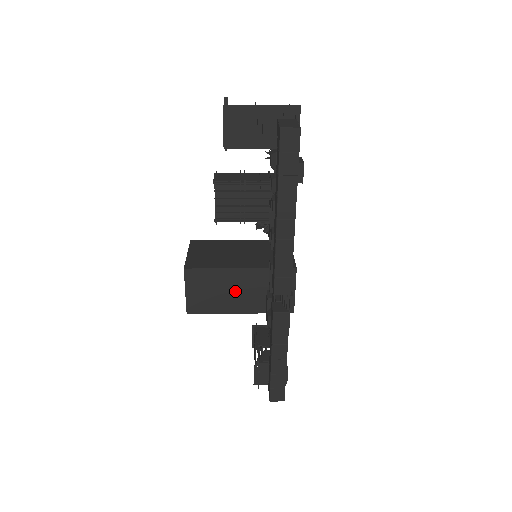
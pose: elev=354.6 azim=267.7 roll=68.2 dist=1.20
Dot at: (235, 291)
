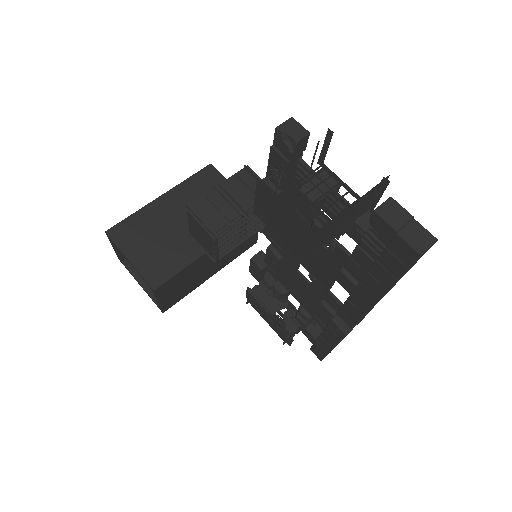
Dot at: (206, 267)
